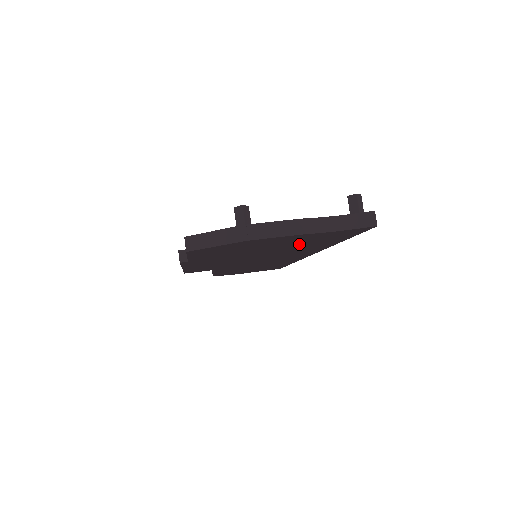
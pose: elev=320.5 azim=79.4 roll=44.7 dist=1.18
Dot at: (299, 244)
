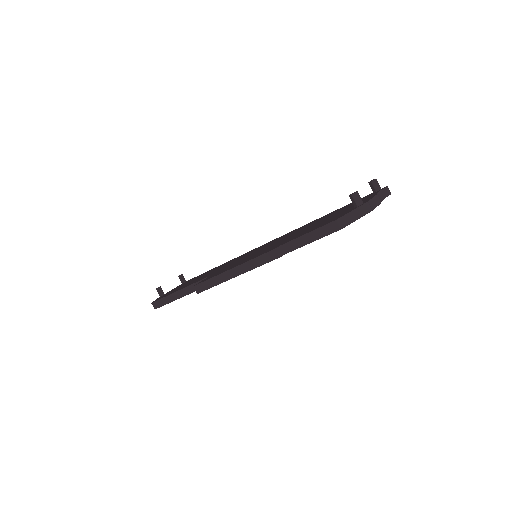
Dot at: occluded
